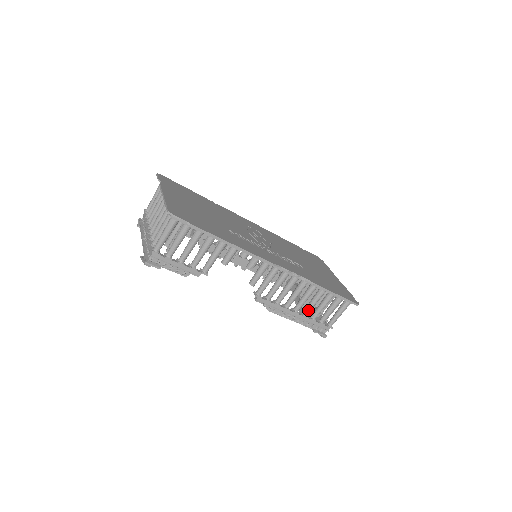
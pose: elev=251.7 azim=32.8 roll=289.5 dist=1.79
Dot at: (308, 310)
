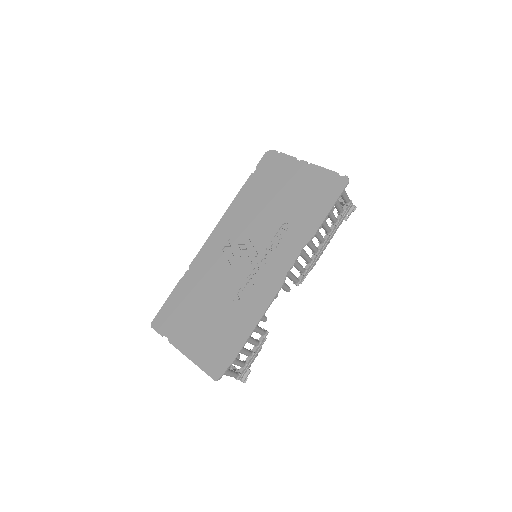
Dot at: (328, 230)
